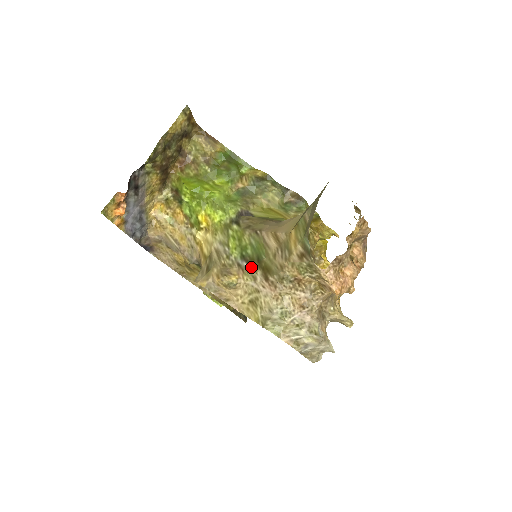
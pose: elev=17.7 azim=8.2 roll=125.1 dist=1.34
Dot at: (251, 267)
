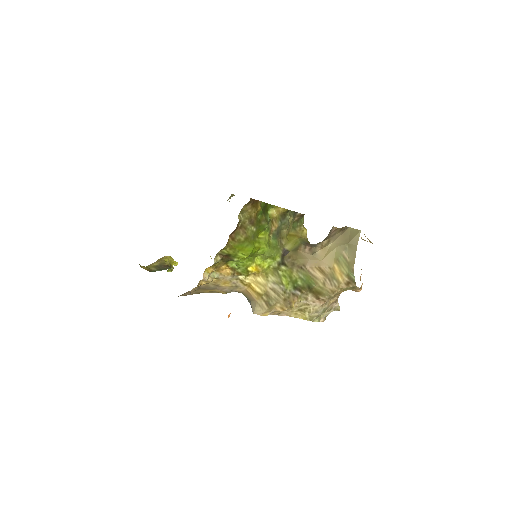
Dot at: (303, 293)
